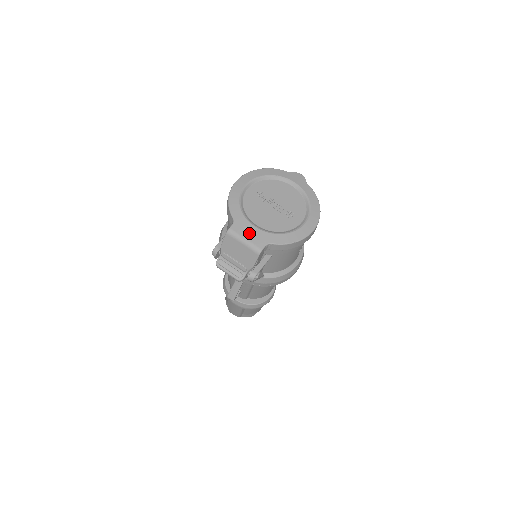
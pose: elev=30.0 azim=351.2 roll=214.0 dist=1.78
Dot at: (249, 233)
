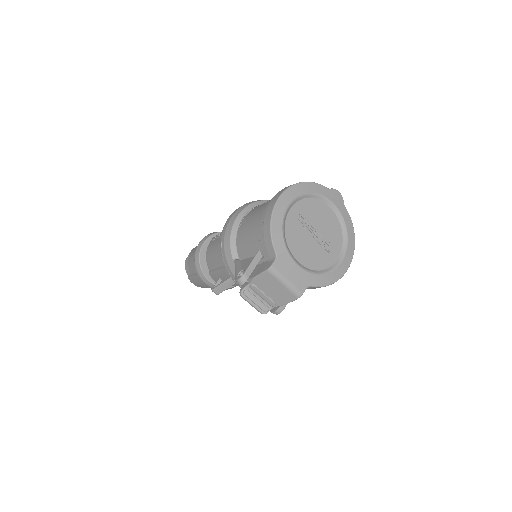
Dot at: (292, 273)
